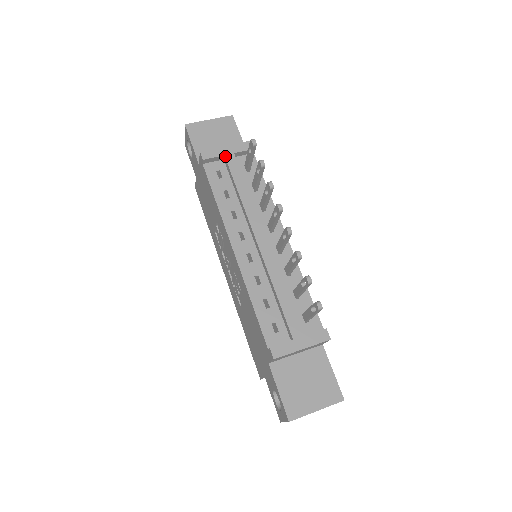
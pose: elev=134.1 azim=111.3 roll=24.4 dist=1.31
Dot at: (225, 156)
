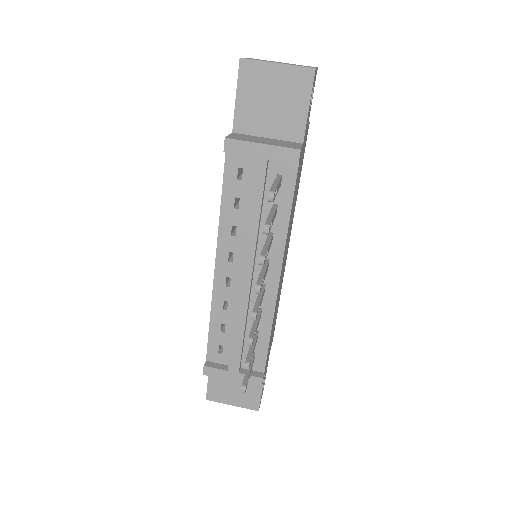
Dot at: (254, 159)
